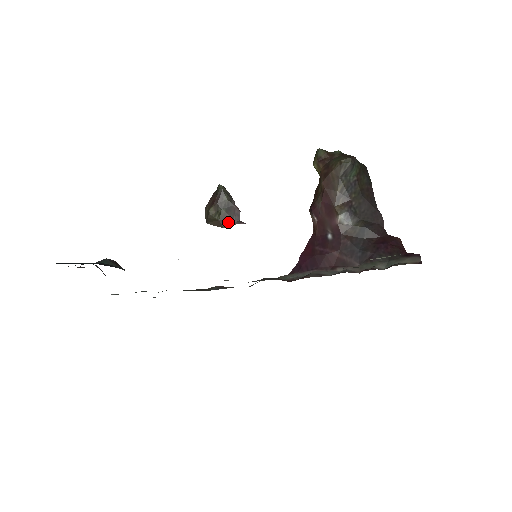
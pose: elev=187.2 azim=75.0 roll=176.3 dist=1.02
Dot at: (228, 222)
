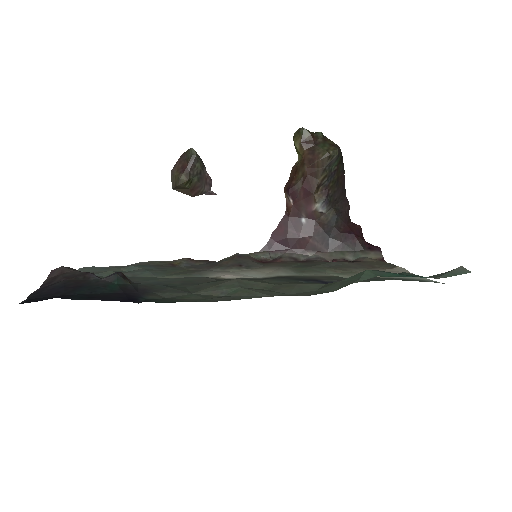
Dot at: (199, 191)
